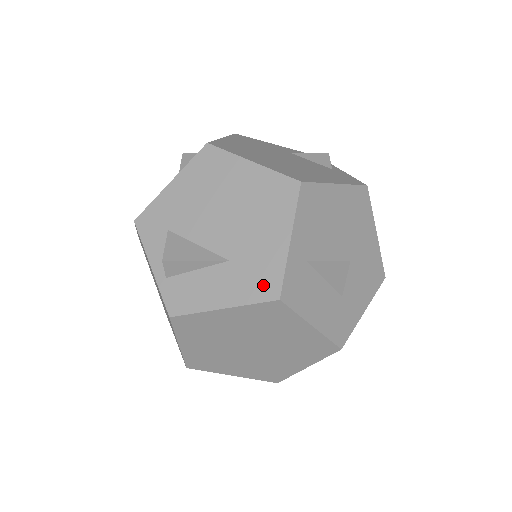
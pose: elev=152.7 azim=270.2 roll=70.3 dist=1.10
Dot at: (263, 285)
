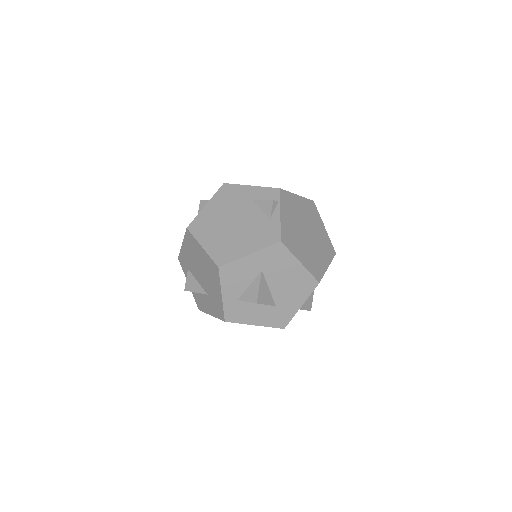
Dot at: (219, 312)
